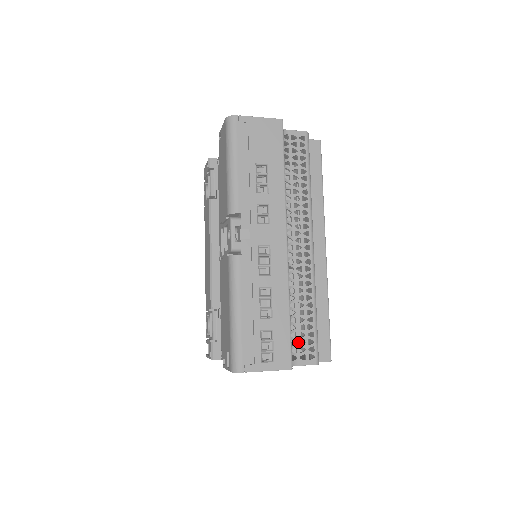
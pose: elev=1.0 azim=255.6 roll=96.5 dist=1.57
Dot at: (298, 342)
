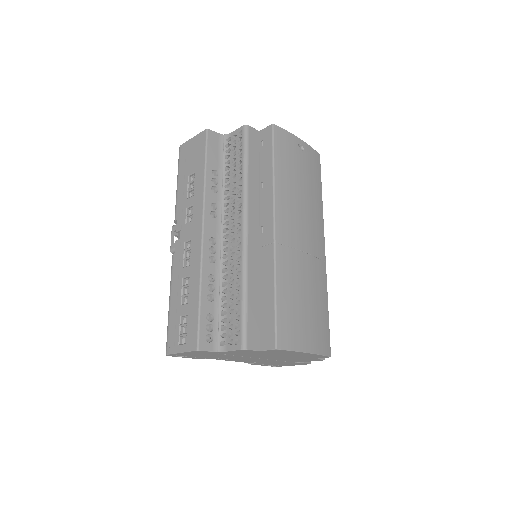
Dot at: (228, 327)
